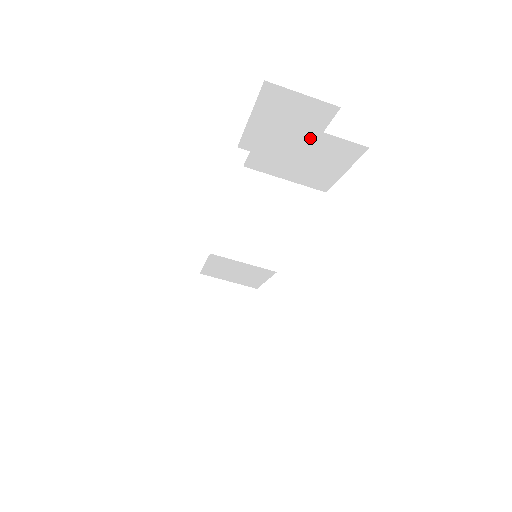
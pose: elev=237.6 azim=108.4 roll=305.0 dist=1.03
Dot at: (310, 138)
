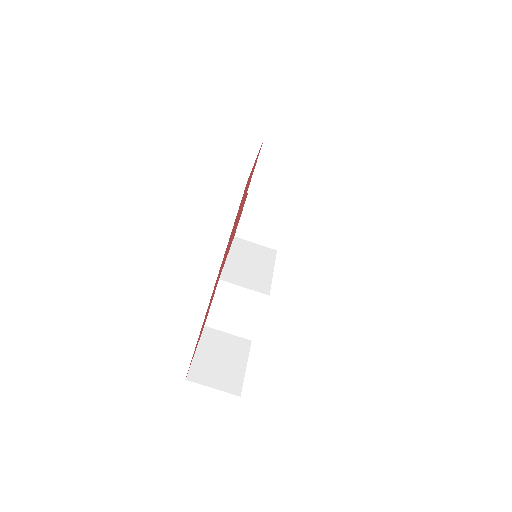
Dot at: (287, 156)
